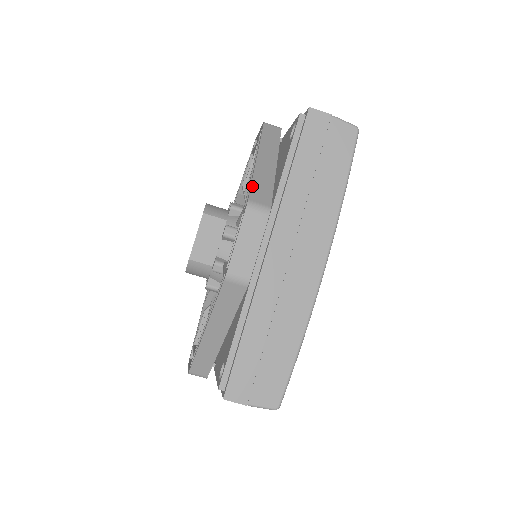
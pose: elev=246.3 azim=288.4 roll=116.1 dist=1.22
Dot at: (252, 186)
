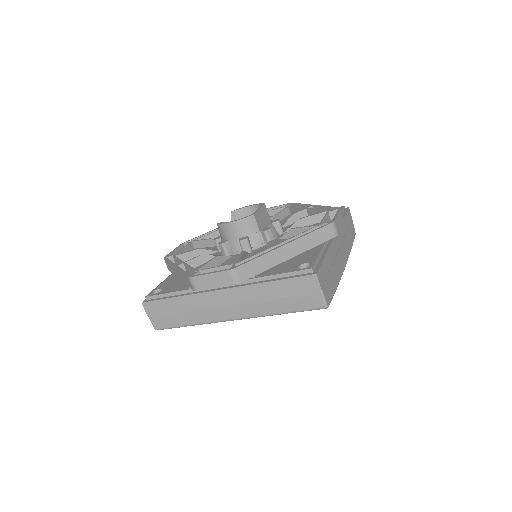
Dot at: (332, 207)
